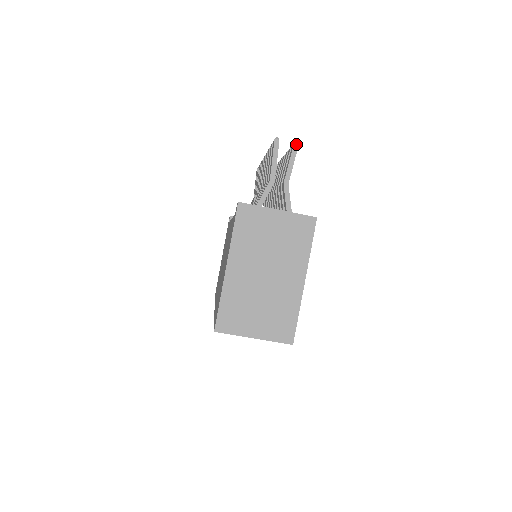
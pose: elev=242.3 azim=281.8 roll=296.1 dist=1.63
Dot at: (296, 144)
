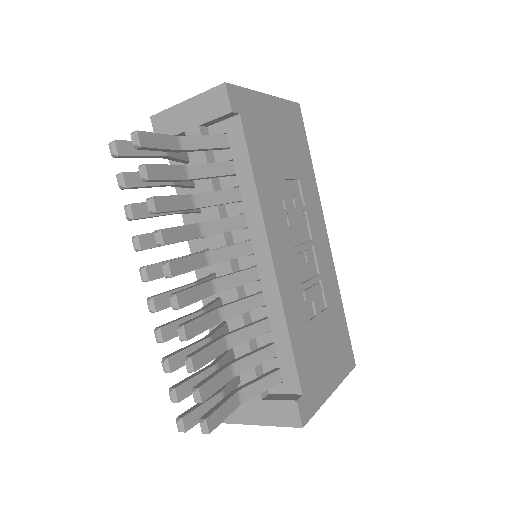
Dot at: (206, 433)
